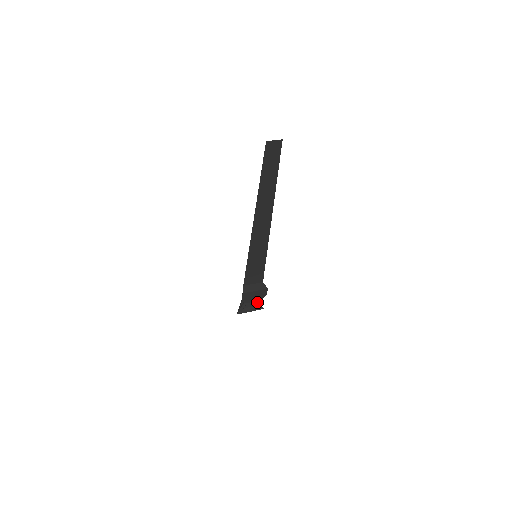
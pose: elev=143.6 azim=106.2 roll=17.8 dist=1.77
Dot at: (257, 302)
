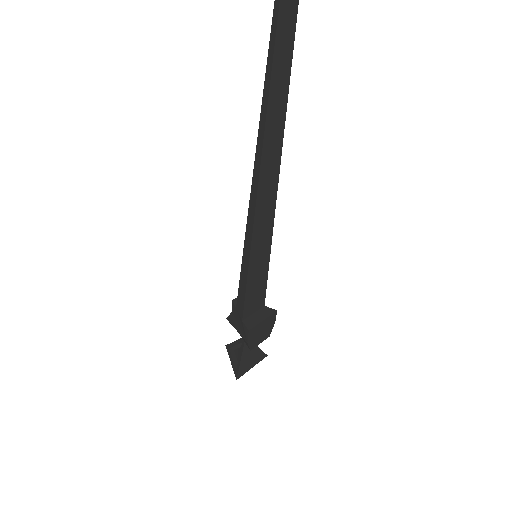
Dot at: (257, 348)
